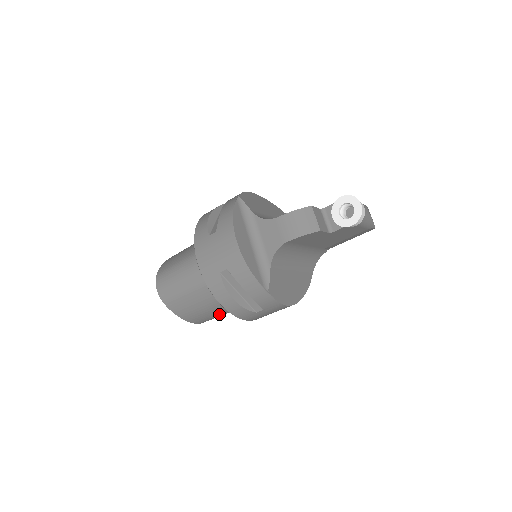
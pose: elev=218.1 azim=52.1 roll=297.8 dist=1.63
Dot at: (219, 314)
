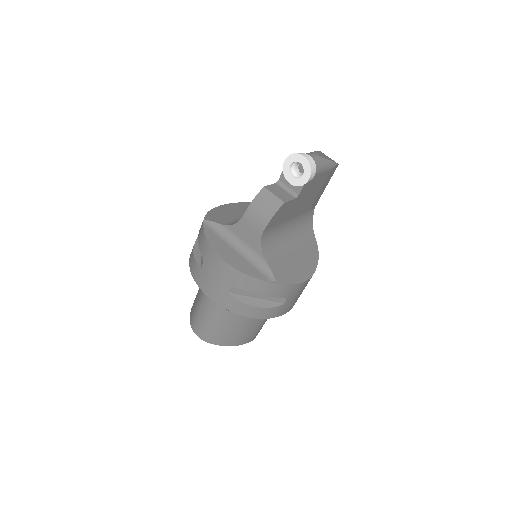
Dot at: (261, 323)
